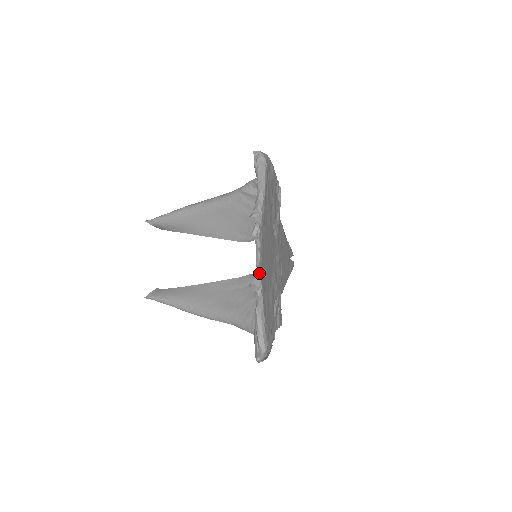
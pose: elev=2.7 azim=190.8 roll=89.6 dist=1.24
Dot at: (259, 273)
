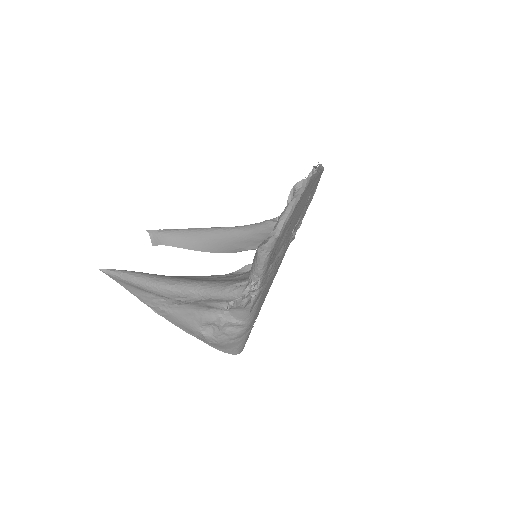
Dot at: (308, 181)
